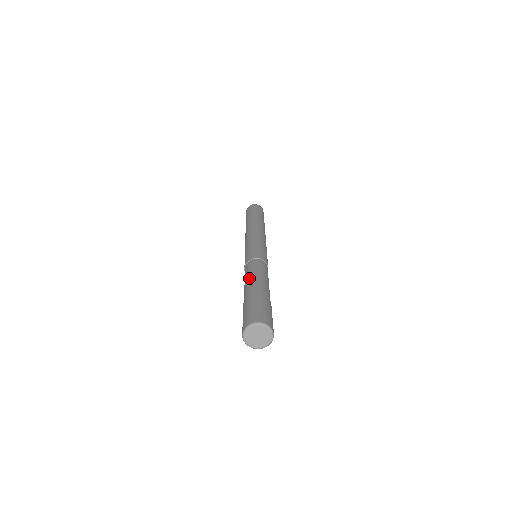
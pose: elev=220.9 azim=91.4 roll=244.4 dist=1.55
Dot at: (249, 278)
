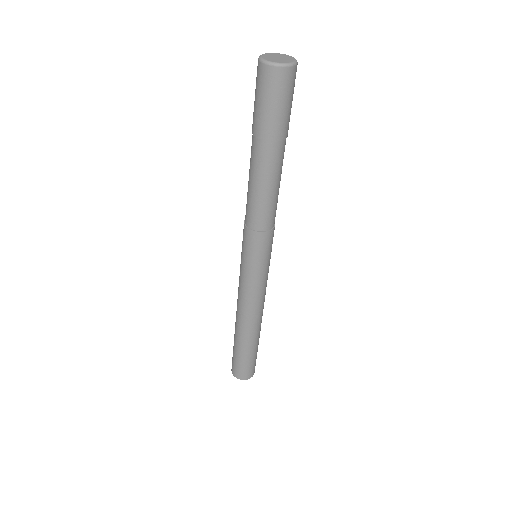
Dot at: occluded
